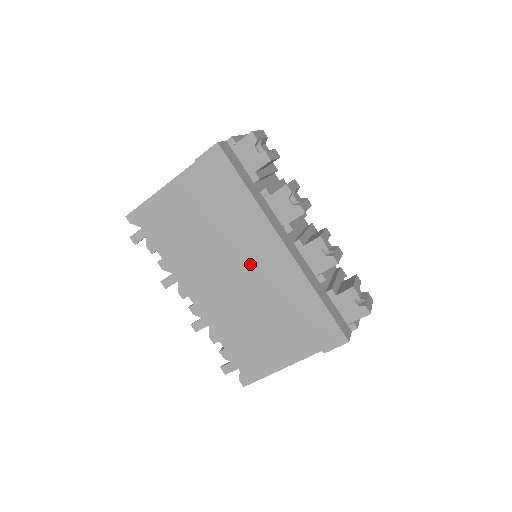
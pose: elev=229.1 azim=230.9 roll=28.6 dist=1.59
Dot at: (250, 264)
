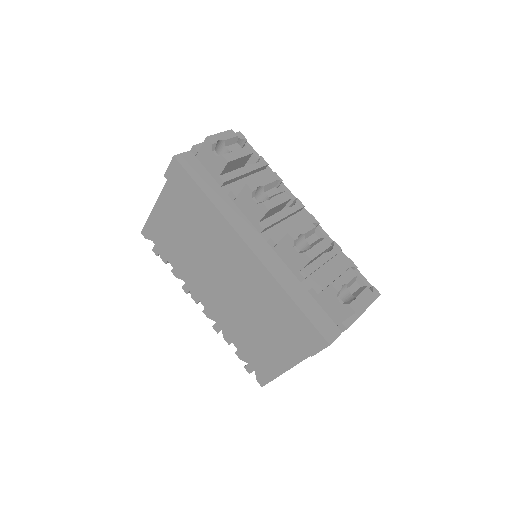
Dot at: (233, 268)
